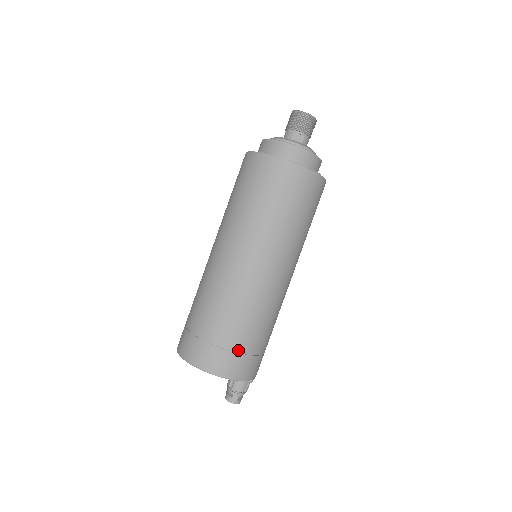
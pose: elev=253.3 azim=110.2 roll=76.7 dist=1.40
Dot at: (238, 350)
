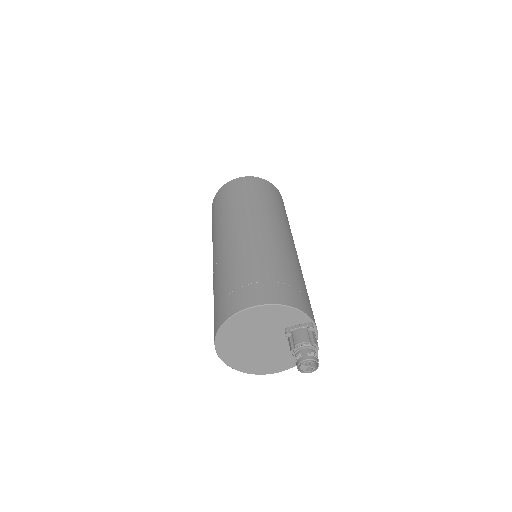
Dot at: (264, 280)
